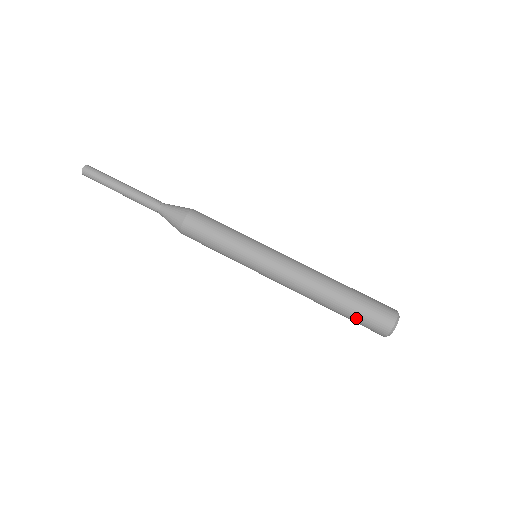
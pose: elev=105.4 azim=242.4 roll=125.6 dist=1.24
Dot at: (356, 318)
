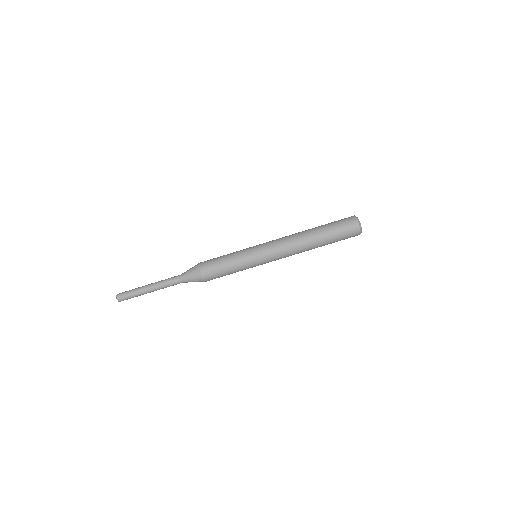
Dot at: occluded
